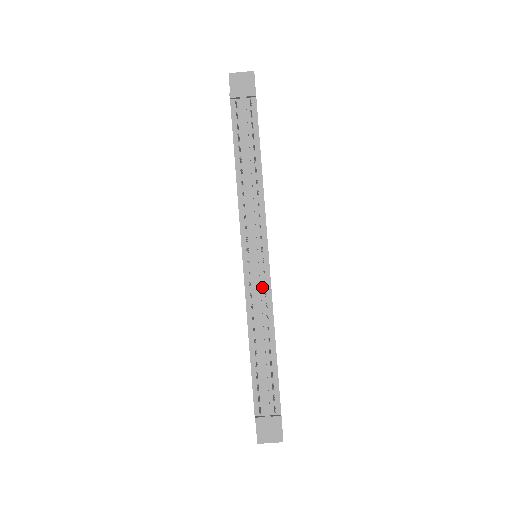
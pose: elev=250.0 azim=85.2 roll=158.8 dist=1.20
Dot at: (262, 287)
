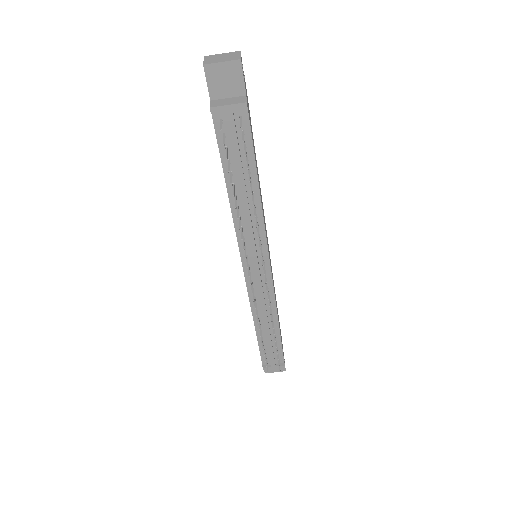
Dot at: (265, 291)
